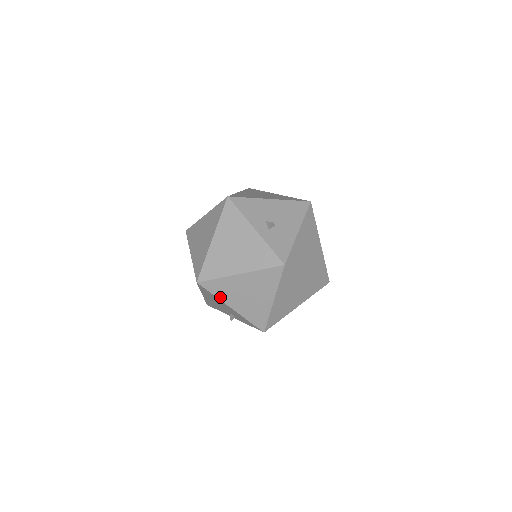
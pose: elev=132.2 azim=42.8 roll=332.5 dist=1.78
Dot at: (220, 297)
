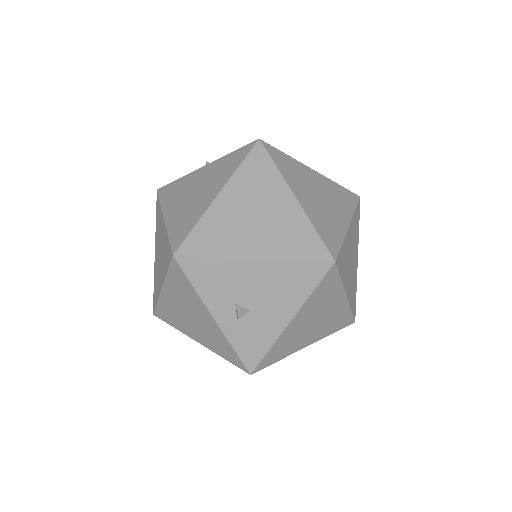
Dot at: occluded
